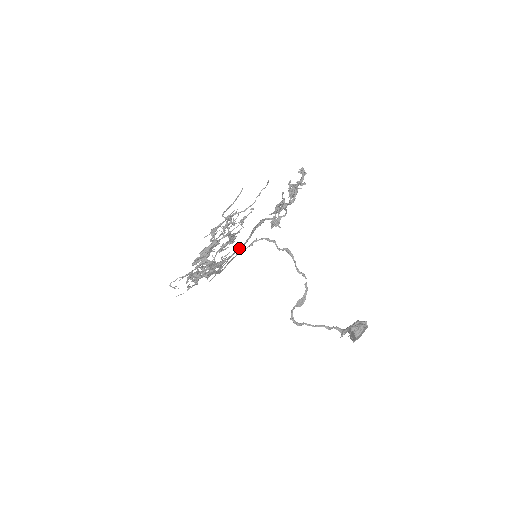
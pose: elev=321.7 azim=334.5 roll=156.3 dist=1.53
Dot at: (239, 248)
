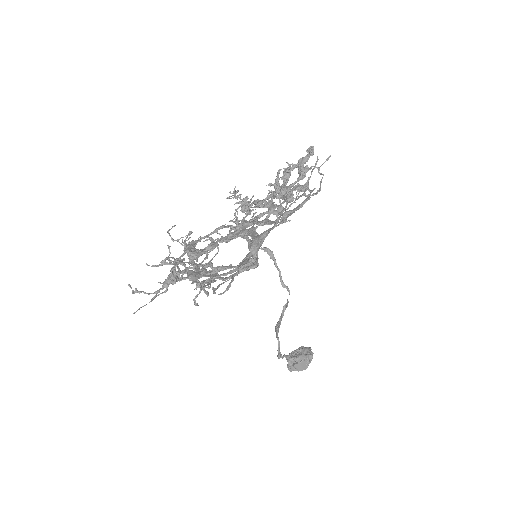
Dot at: occluded
